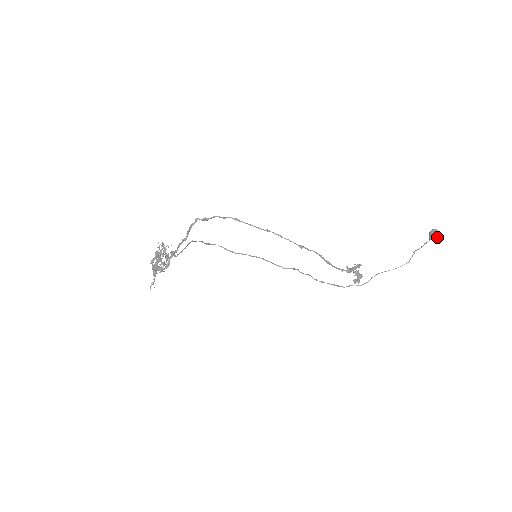
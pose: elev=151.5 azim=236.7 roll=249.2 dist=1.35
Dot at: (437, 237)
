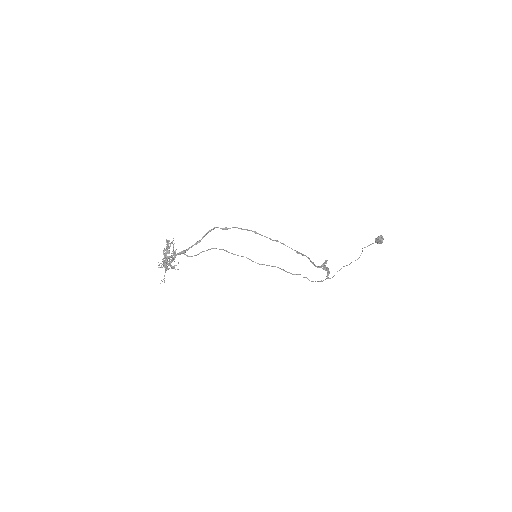
Dot at: (382, 242)
